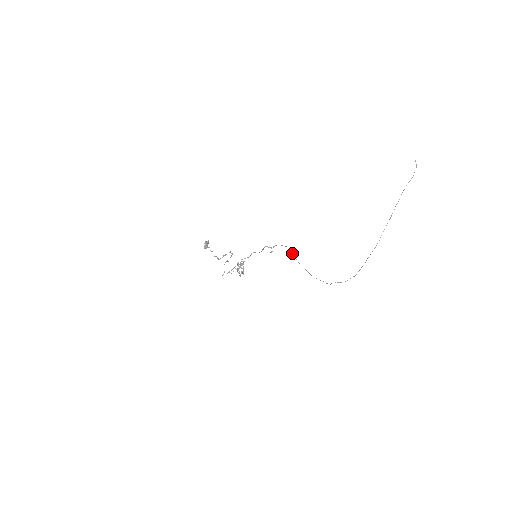
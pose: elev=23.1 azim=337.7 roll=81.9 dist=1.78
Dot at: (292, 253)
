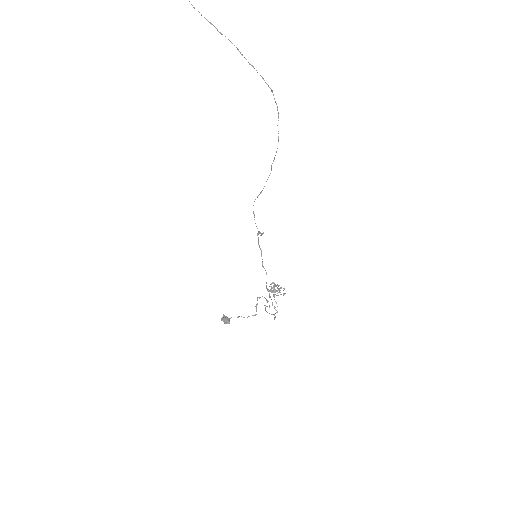
Dot at: occluded
